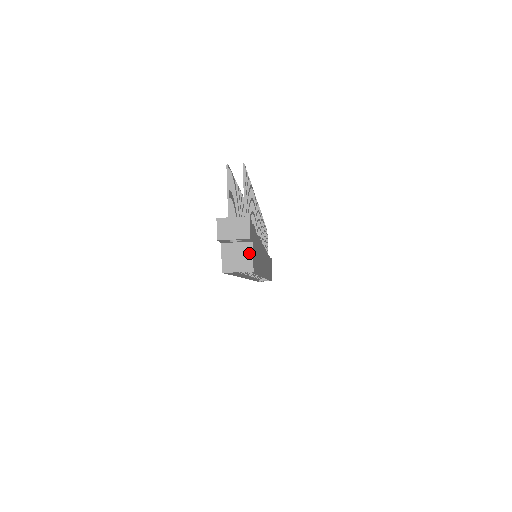
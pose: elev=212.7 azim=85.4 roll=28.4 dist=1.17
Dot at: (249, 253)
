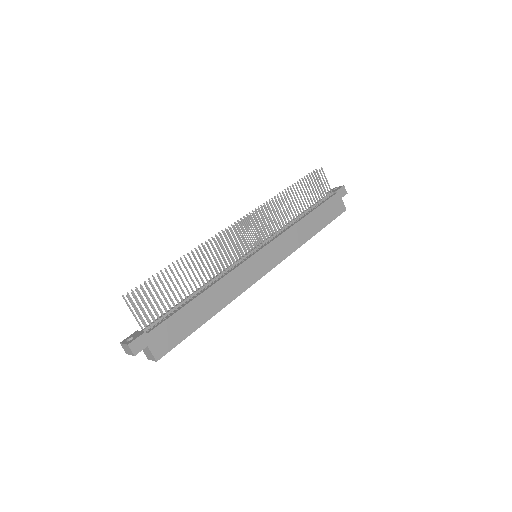
Dot at: (150, 352)
